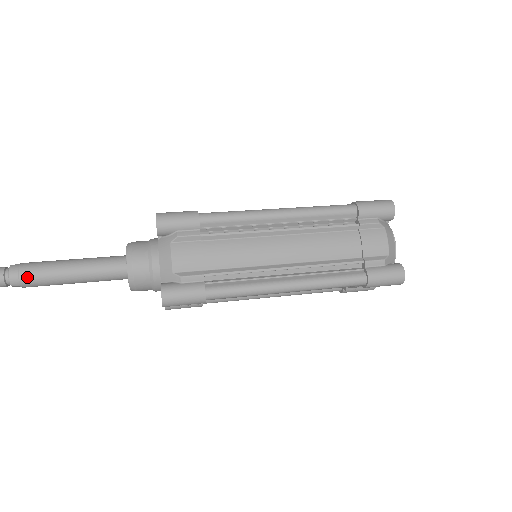
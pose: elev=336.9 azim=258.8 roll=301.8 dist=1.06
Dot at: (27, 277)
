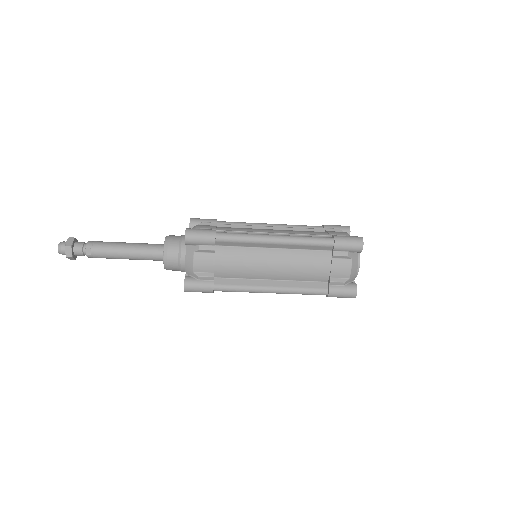
Dot at: (99, 243)
